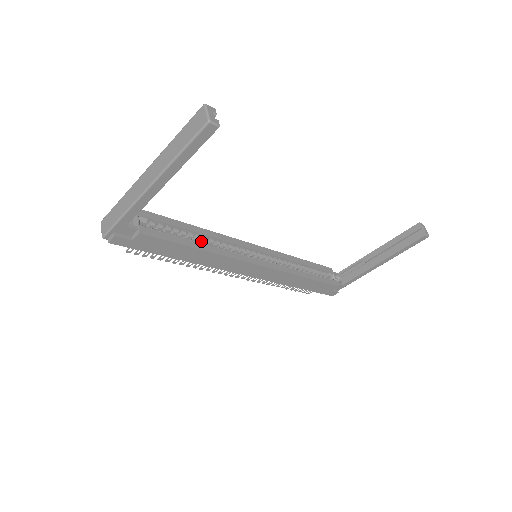
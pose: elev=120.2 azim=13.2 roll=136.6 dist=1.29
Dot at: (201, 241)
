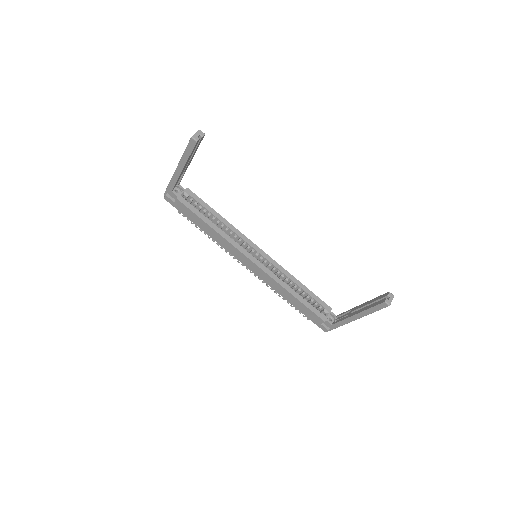
Dot at: (220, 226)
